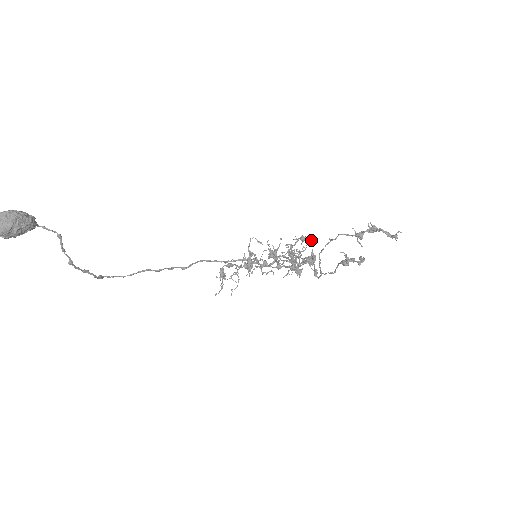
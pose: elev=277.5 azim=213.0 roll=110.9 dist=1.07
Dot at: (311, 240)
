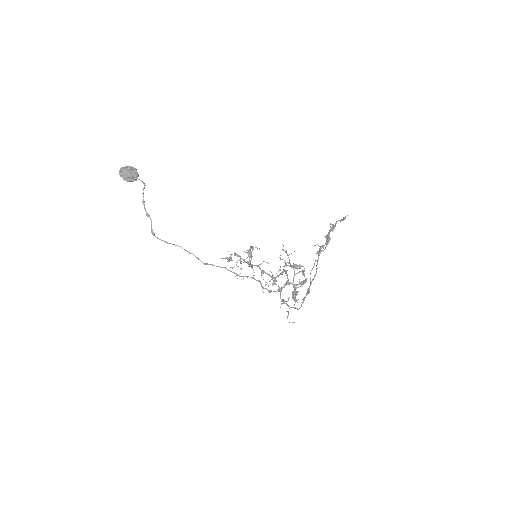
Dot at: (302, 266)
